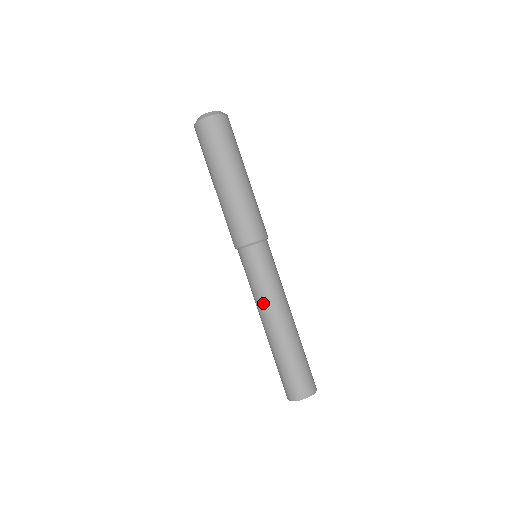
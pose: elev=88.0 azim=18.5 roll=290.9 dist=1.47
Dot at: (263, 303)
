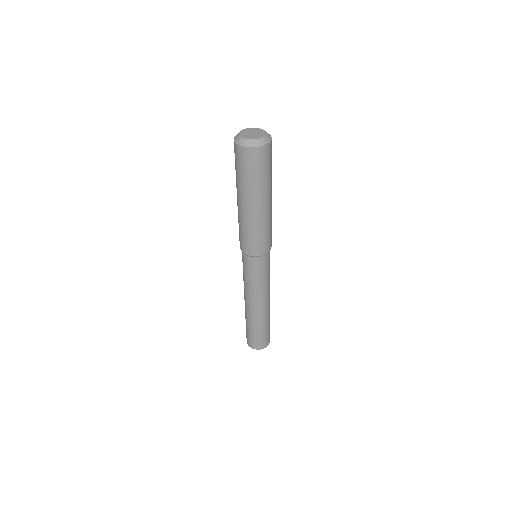
Dot at: (255, 294)
